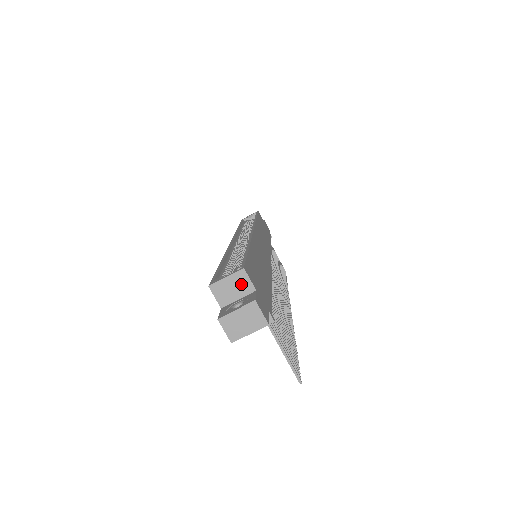
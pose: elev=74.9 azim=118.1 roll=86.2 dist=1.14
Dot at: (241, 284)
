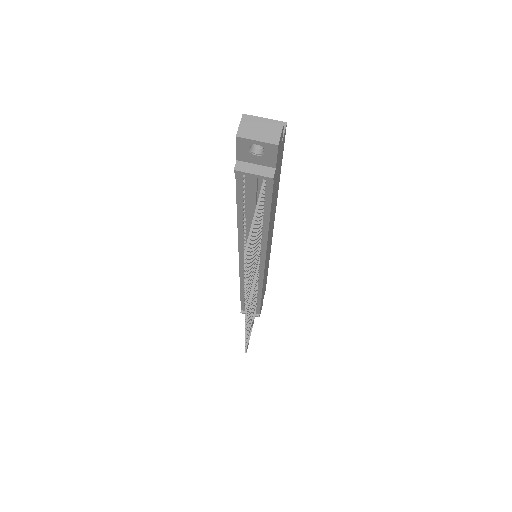
Dot at: occluded
